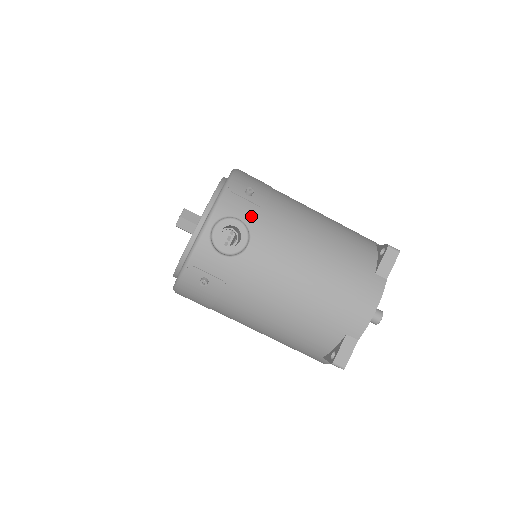
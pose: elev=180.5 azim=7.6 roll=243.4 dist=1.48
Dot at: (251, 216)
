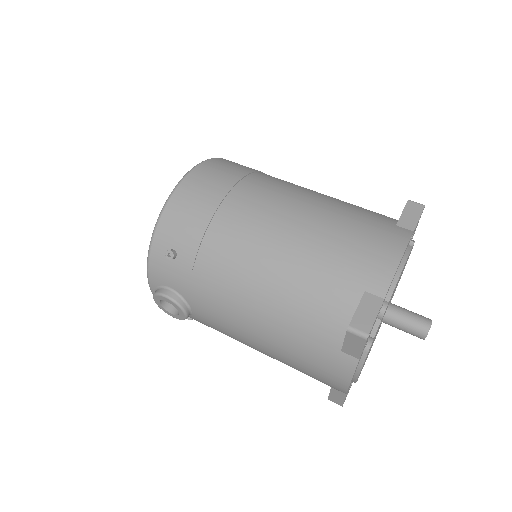
Dot at: (181, 285)
